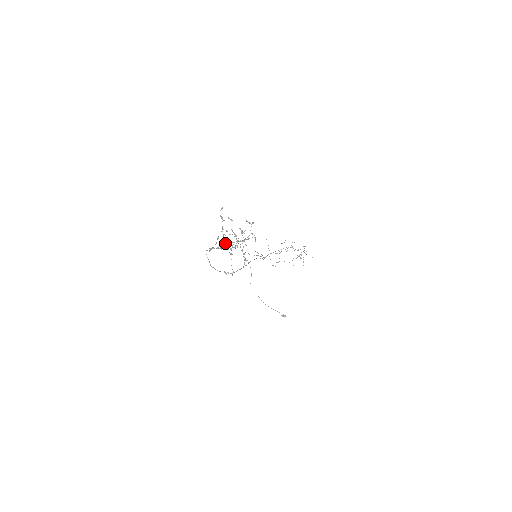
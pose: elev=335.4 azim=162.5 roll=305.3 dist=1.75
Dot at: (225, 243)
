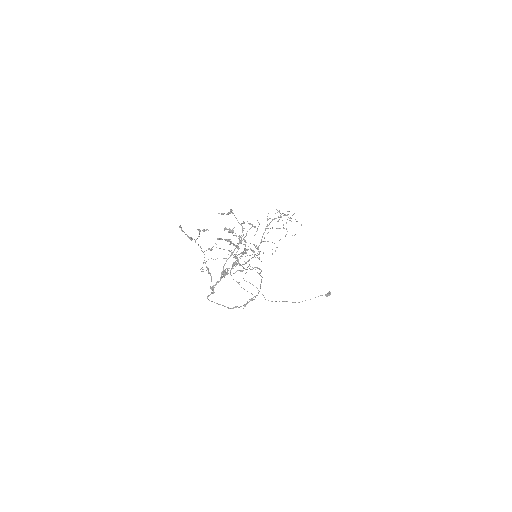
Dot at: occluded
